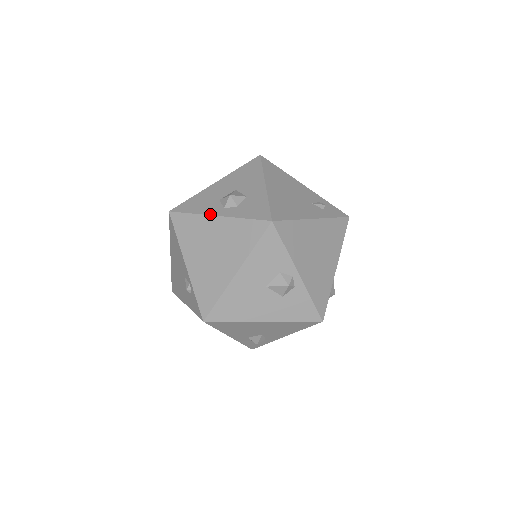
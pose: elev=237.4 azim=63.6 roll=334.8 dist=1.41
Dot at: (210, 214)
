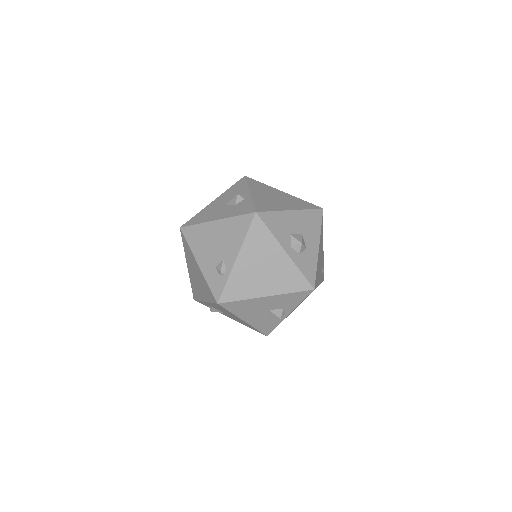
Dot at: (282, 245)
